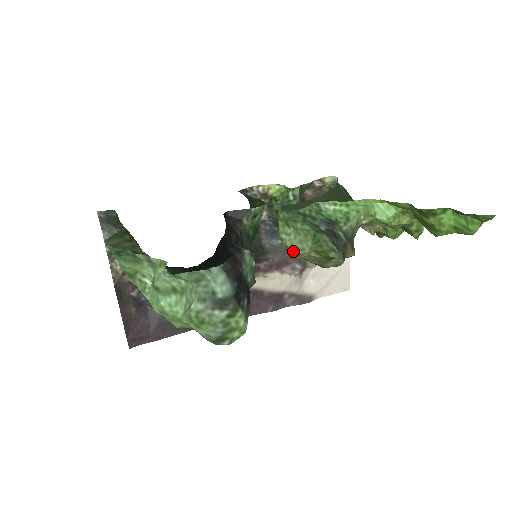
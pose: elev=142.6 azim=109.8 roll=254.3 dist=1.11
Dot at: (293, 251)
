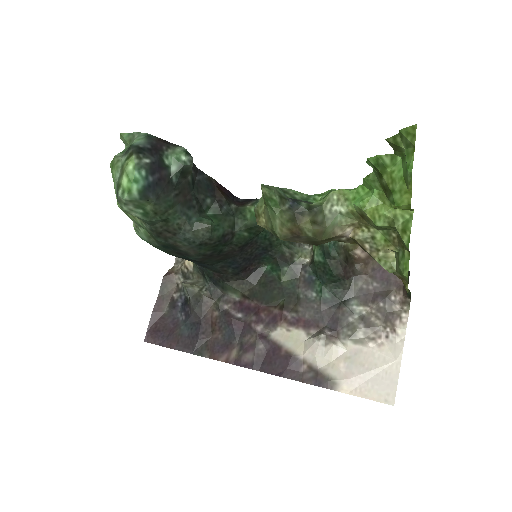
Dot at: (256, 212)
